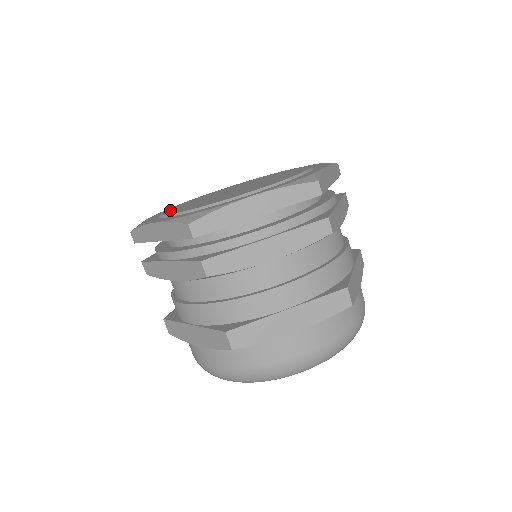
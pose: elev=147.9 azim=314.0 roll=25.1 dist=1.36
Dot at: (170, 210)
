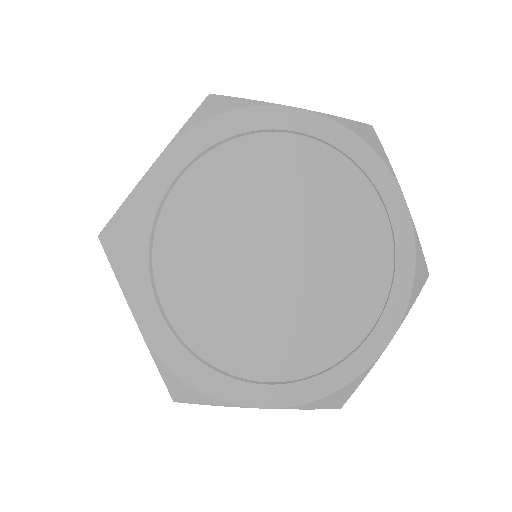
Dot at: (173, 235)
